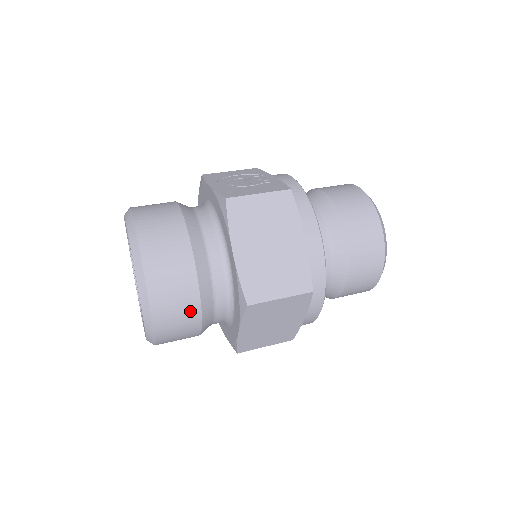
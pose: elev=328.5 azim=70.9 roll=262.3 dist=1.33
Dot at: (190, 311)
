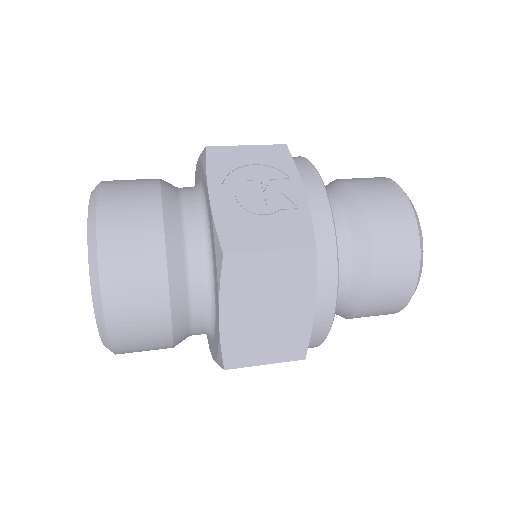
Dot at: (159, 347)
